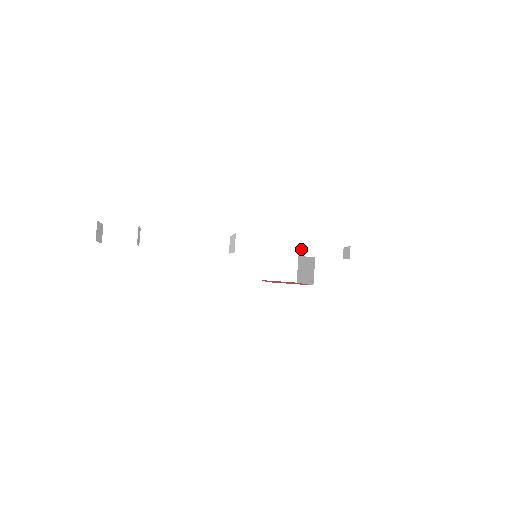
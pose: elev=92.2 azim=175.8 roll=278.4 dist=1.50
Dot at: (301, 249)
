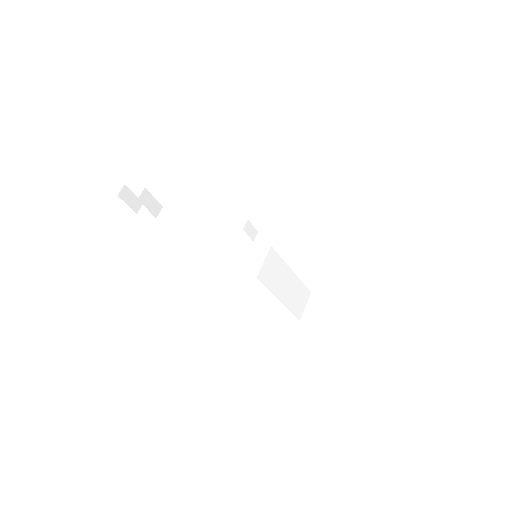
Dot at: (280, 240)
